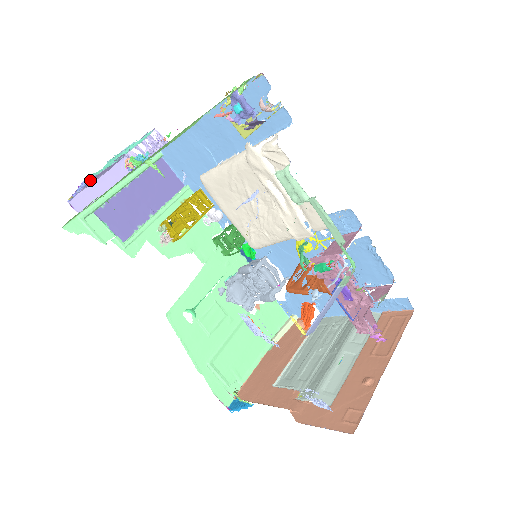
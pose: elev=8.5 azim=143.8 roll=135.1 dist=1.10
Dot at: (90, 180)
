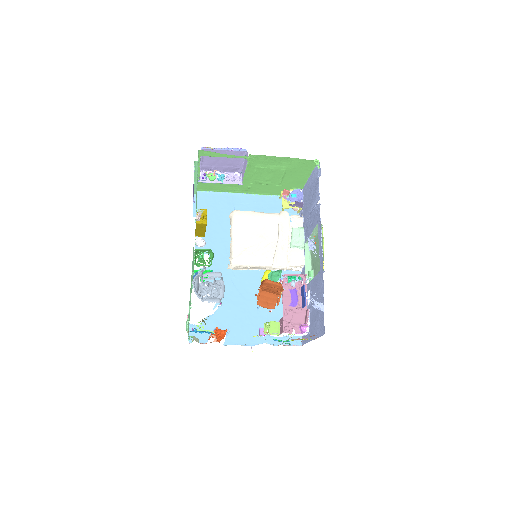
Dot at: (244, 150)
